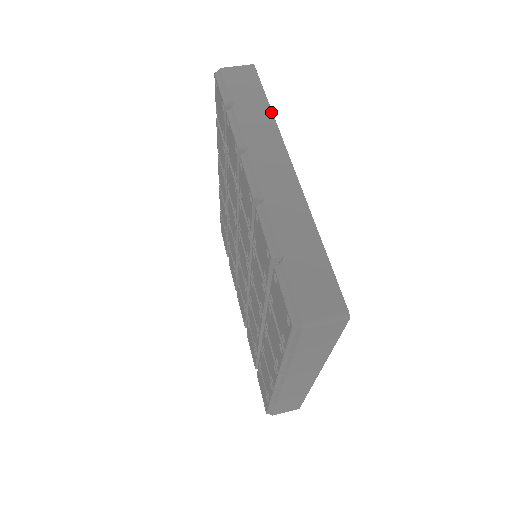
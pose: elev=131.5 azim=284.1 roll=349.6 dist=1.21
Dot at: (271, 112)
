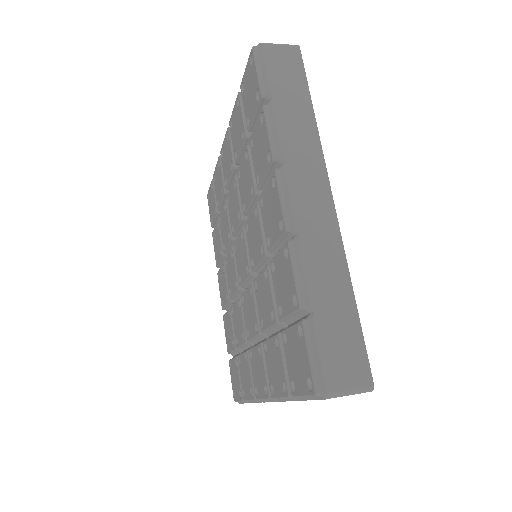
Dot at: (314, 118)
